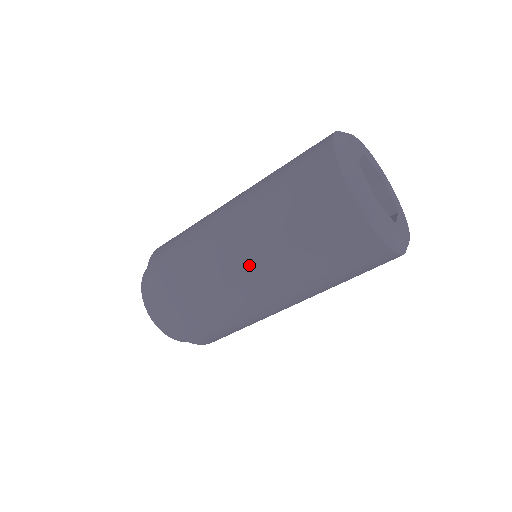
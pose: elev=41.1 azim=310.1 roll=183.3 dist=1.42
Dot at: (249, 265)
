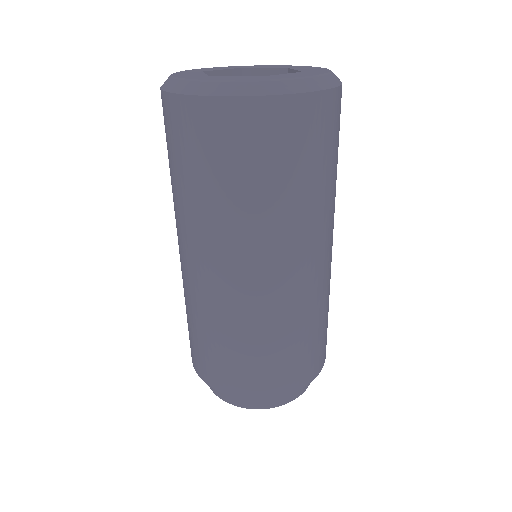
Dot at: (268, 266)
